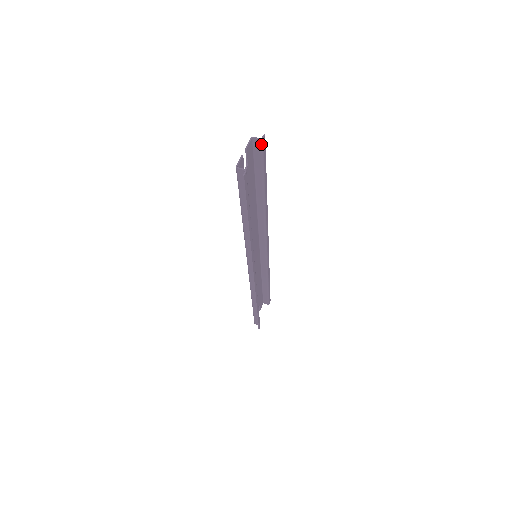
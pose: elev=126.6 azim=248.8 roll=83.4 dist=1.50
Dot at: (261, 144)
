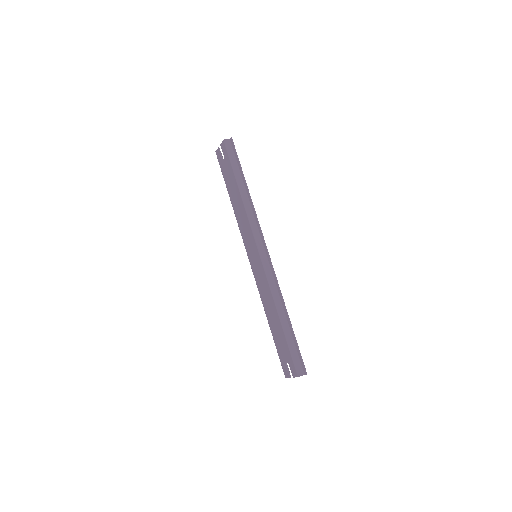
Dot at: occluded
